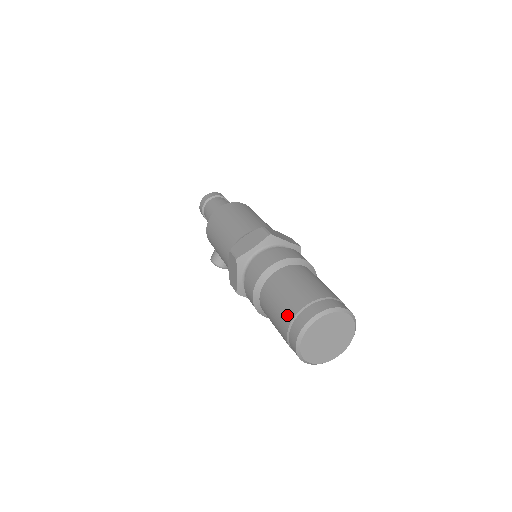
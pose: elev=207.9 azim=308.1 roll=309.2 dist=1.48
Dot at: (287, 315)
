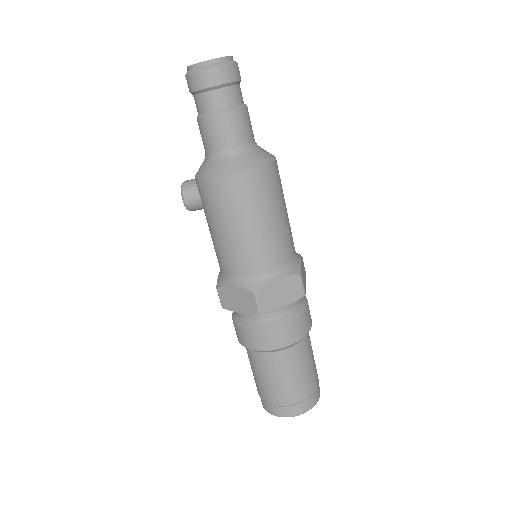
Dot at: (284, 399)
